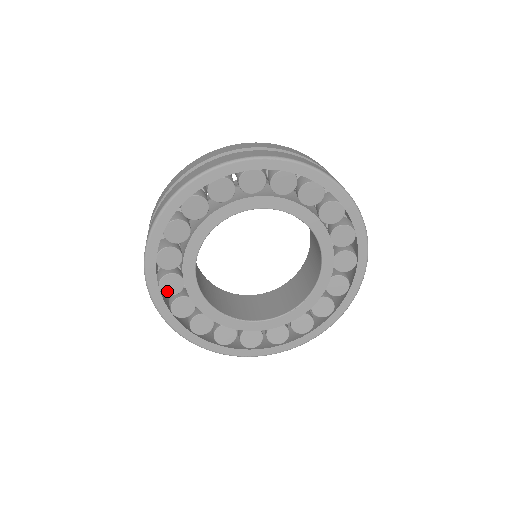
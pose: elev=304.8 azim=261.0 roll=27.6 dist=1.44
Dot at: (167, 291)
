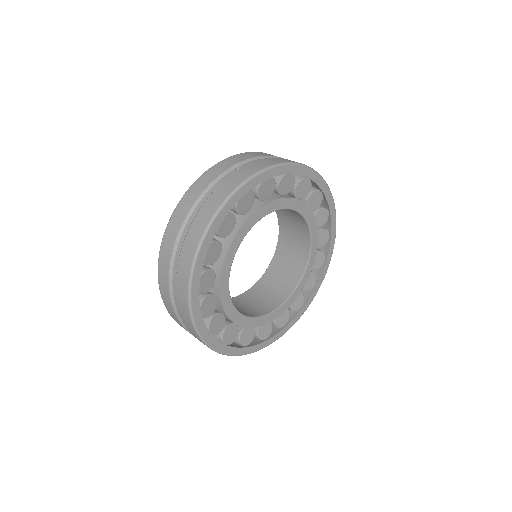
Dot at: (231, 340)
